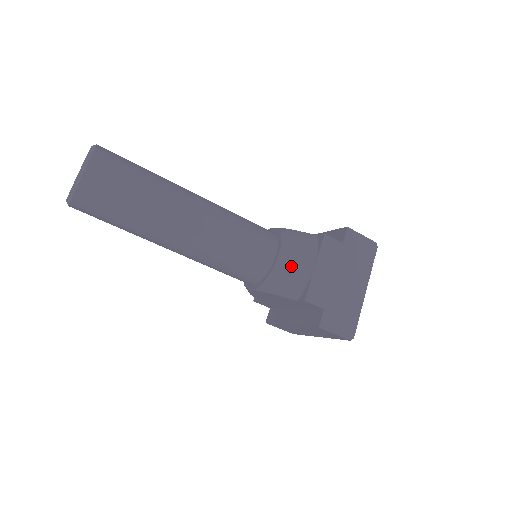
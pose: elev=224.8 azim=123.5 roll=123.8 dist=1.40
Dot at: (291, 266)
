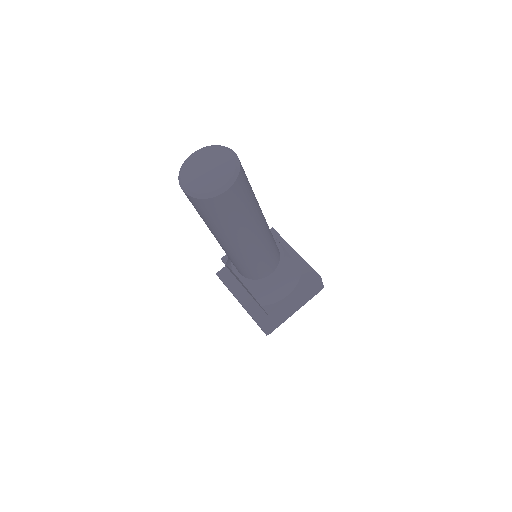
Dot at: (276, 288)
